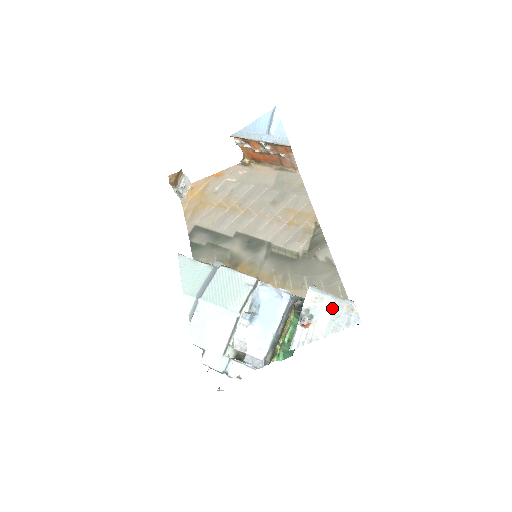
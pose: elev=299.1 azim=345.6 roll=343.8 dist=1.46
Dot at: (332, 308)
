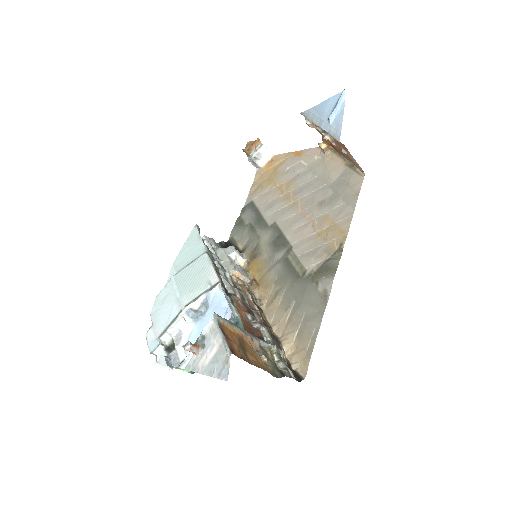
Dot at: (218, 349)
